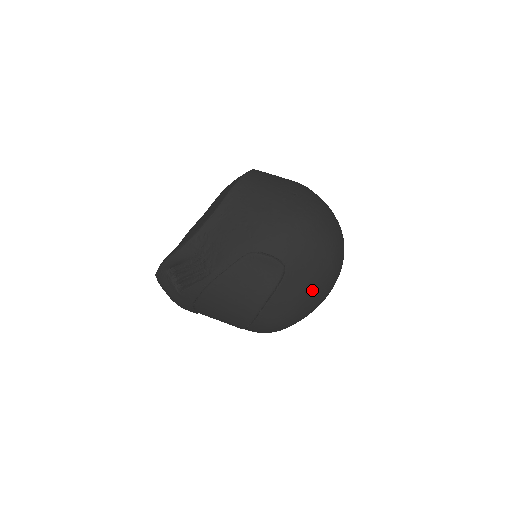
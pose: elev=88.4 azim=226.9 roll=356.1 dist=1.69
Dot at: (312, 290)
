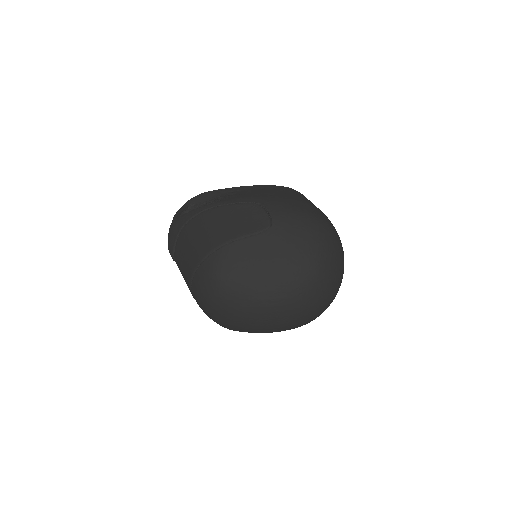
Dot at: (274, 269)
